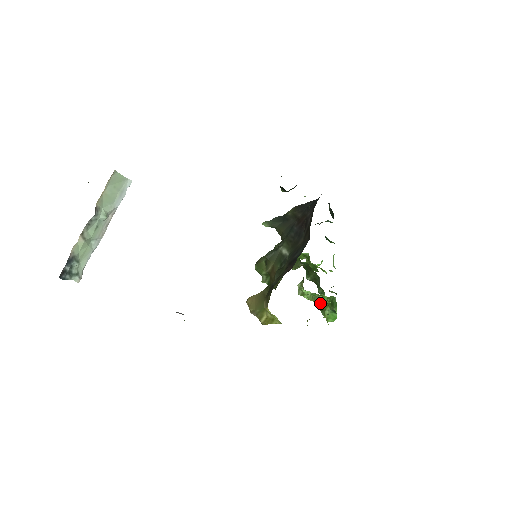
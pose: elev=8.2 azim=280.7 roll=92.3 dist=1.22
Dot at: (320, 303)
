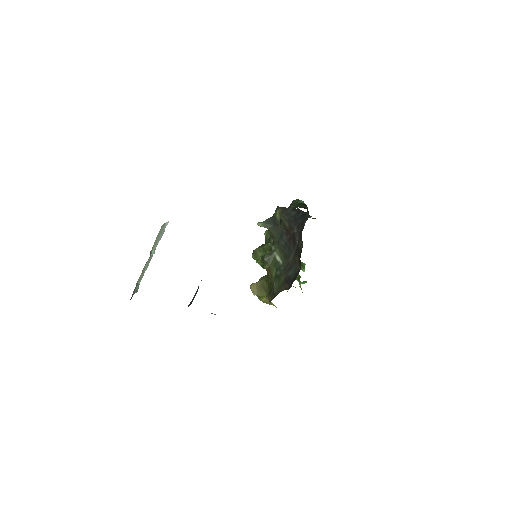
Dot at: occluded
